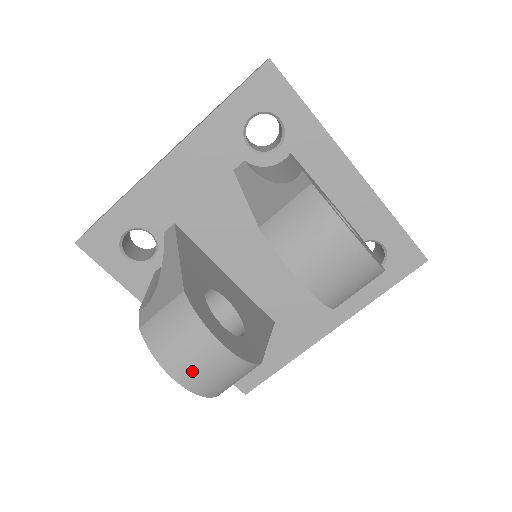
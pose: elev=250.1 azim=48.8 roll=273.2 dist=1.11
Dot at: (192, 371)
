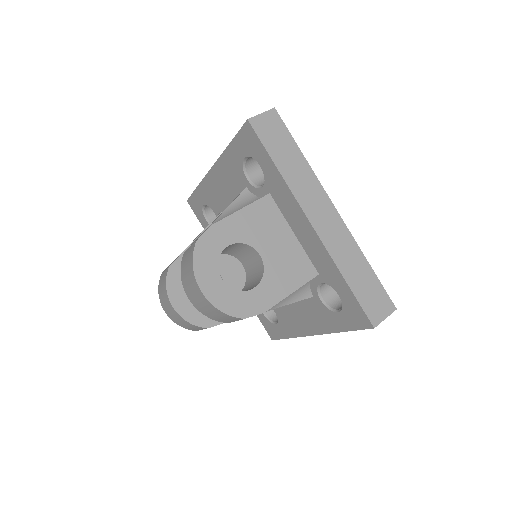
Dot at: (168, 311)
